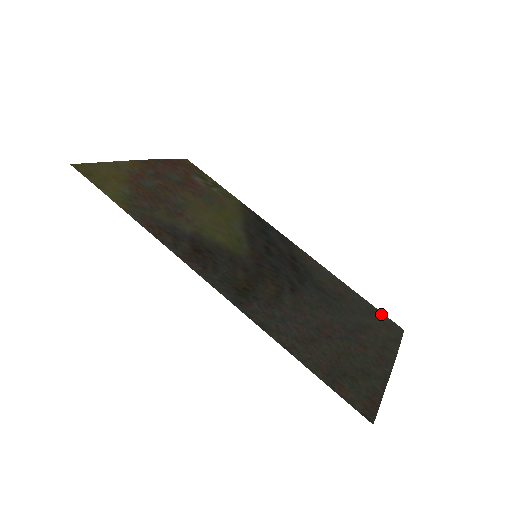
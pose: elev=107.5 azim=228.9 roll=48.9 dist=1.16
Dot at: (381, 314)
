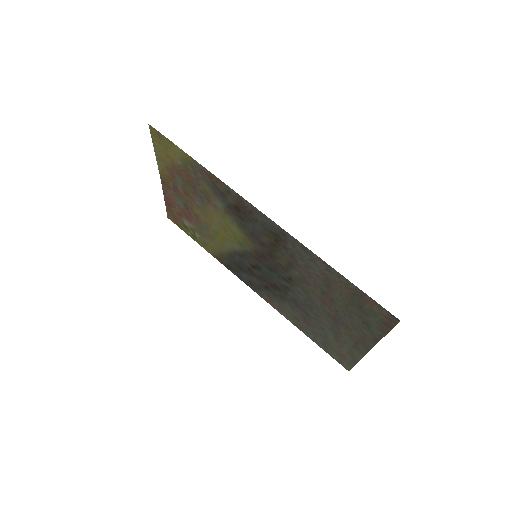
Dot at: (331, 354)
